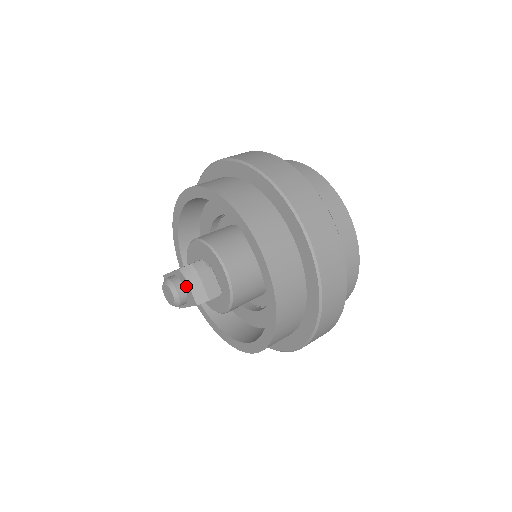
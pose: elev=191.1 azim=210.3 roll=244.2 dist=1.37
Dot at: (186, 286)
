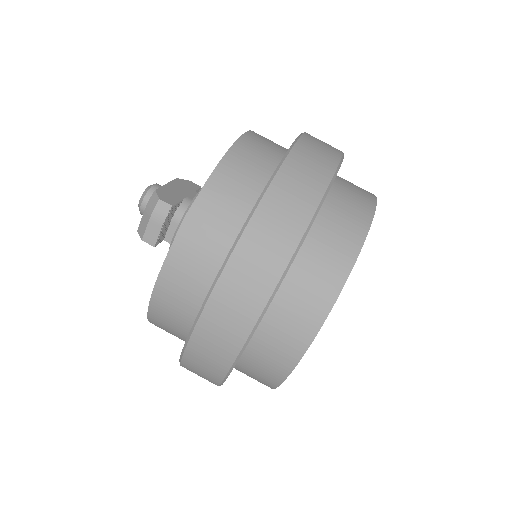
Dot at: occluded
